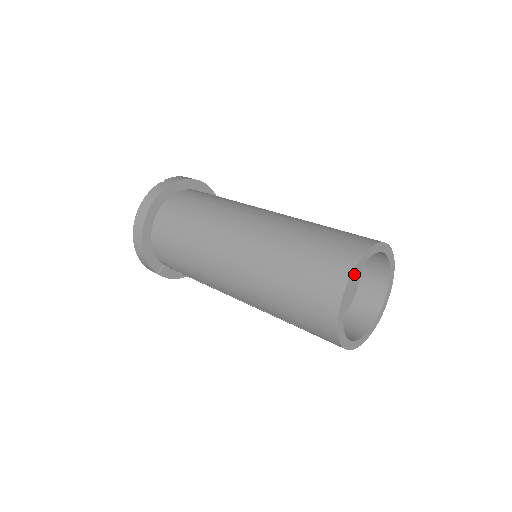
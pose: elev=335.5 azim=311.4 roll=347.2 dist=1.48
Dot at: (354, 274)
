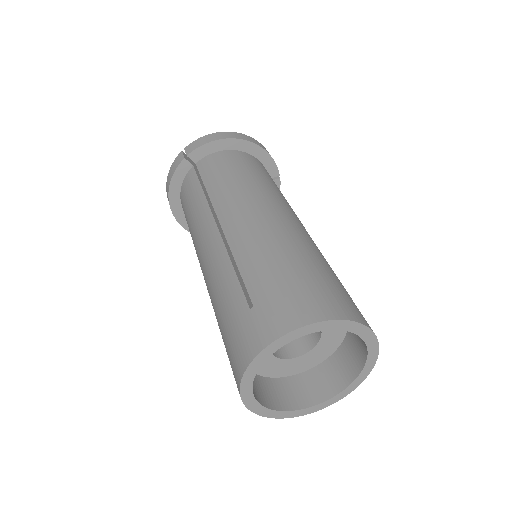
Dot at: (251, 372)
